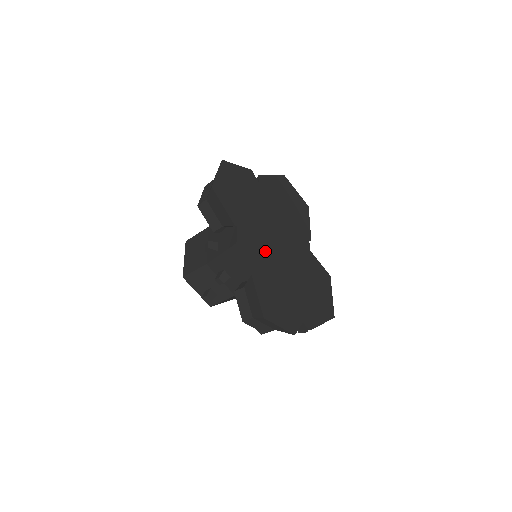
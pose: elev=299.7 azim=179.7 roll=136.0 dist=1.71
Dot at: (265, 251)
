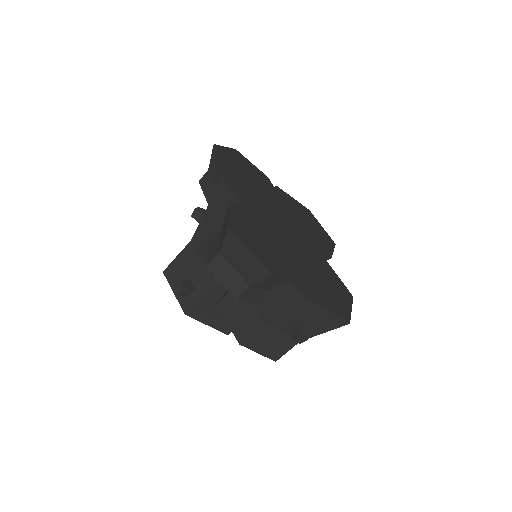
Dot at: (259, 209)
